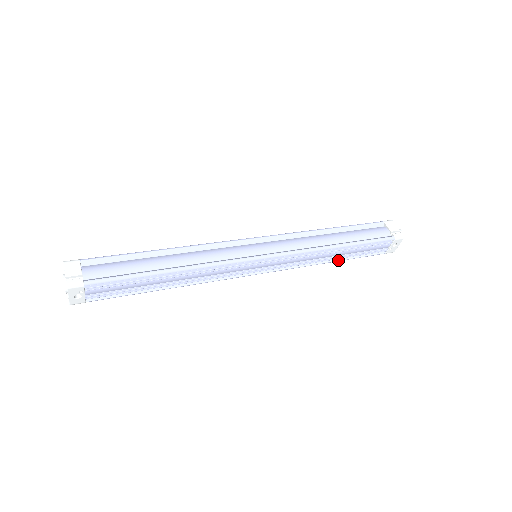
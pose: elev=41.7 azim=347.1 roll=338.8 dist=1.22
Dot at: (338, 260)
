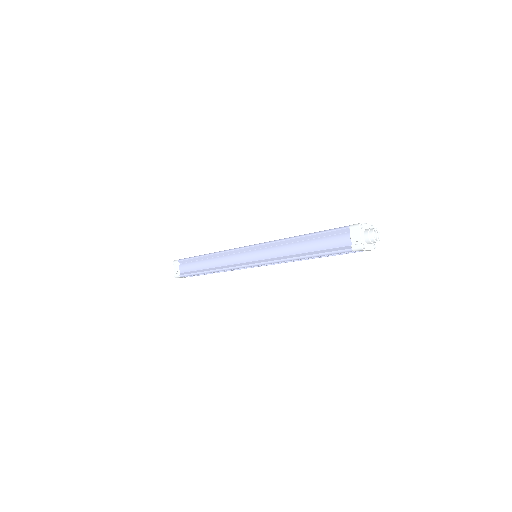
Dot at: occluded
